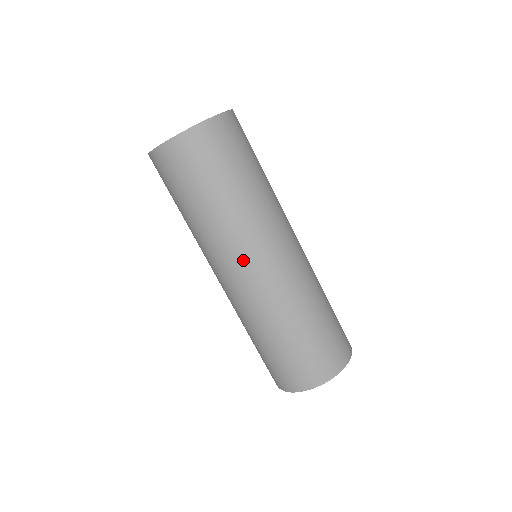
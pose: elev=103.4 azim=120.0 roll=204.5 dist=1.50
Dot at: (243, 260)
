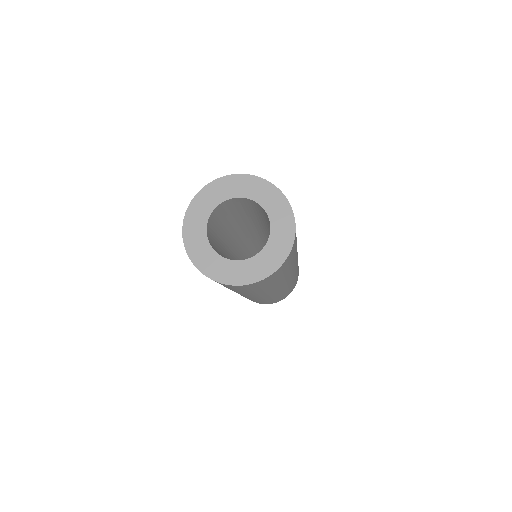
Dot at: (244, 295)
